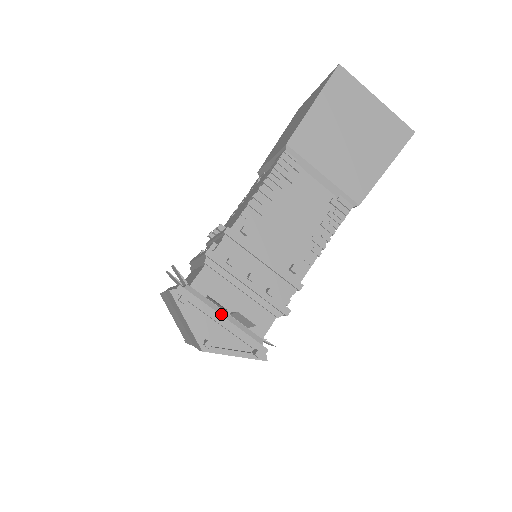
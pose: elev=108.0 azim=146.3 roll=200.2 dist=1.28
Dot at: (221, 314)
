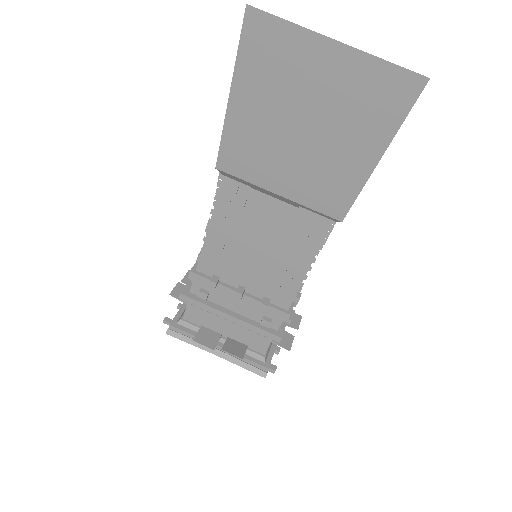
Dot at: occluded
